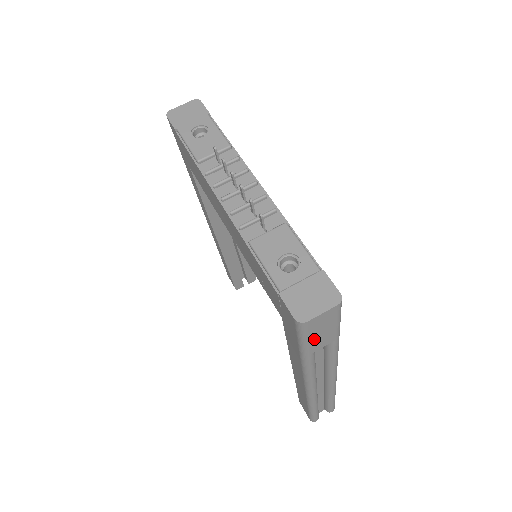
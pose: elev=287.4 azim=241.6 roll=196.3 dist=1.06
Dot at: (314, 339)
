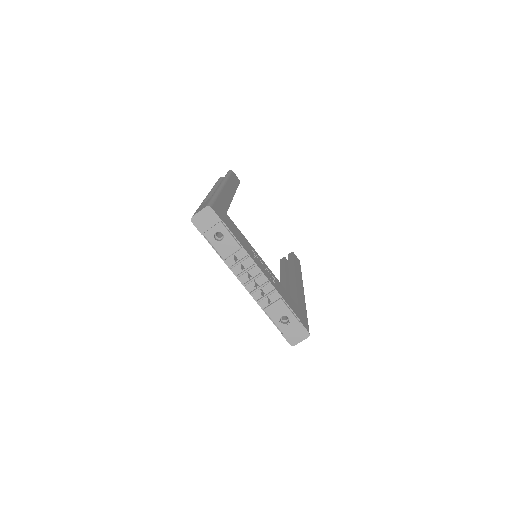
Dot at: occluded
